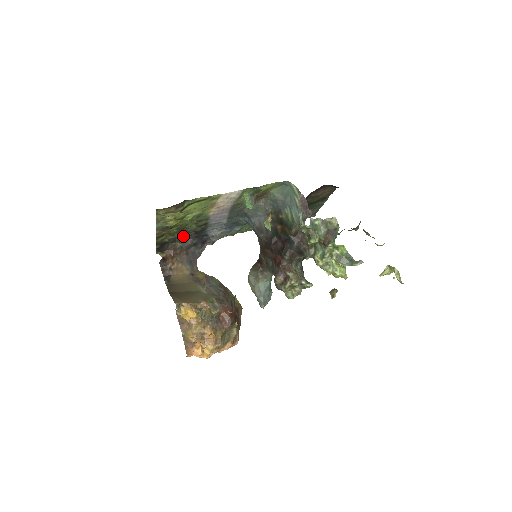
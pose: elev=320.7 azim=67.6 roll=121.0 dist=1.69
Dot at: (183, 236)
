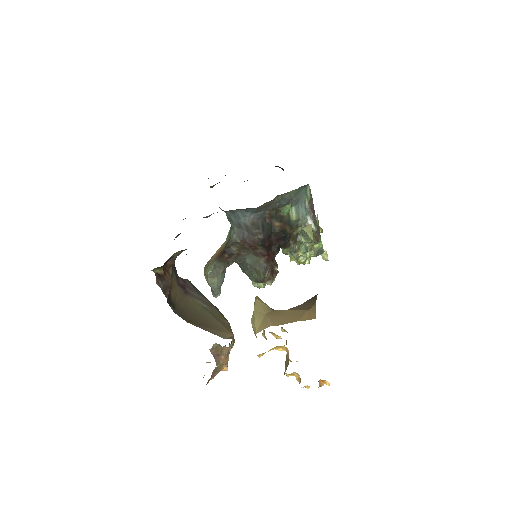
Dot at: occluded
